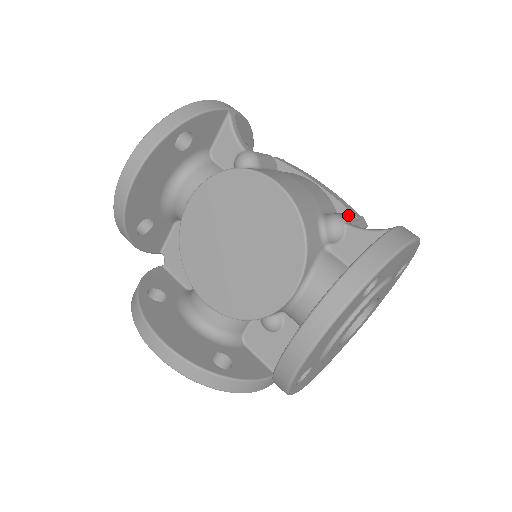
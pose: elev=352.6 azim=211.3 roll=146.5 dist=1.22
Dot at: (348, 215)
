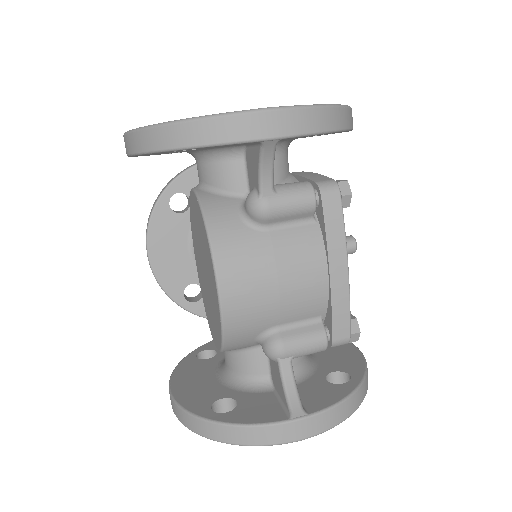
Dot at: (308, 343)
